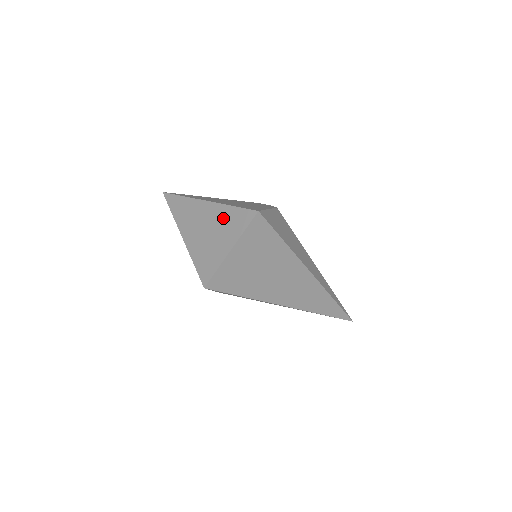
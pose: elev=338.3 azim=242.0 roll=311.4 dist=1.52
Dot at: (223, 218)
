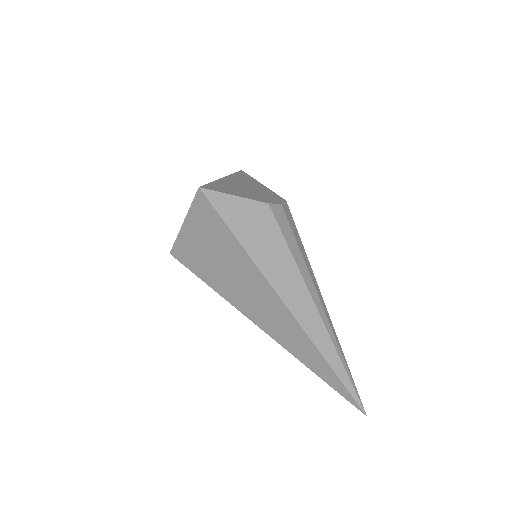
Dot at: occluded
